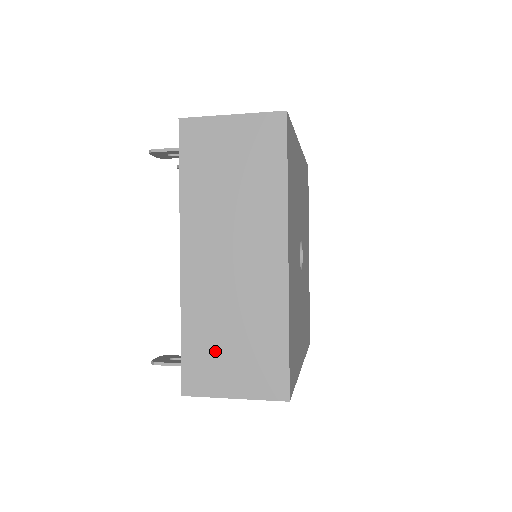
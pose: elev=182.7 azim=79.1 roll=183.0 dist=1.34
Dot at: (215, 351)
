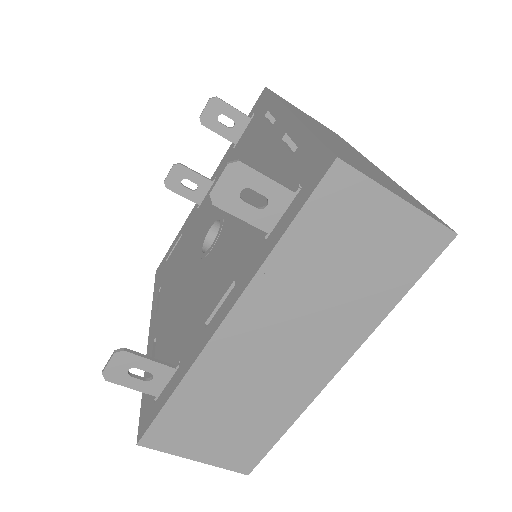
Dot at: (356, 162)
